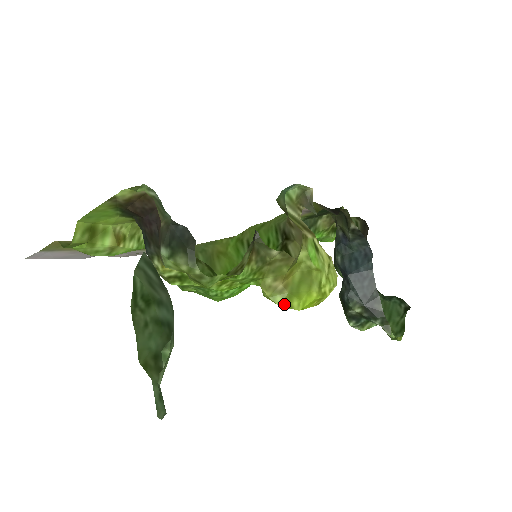
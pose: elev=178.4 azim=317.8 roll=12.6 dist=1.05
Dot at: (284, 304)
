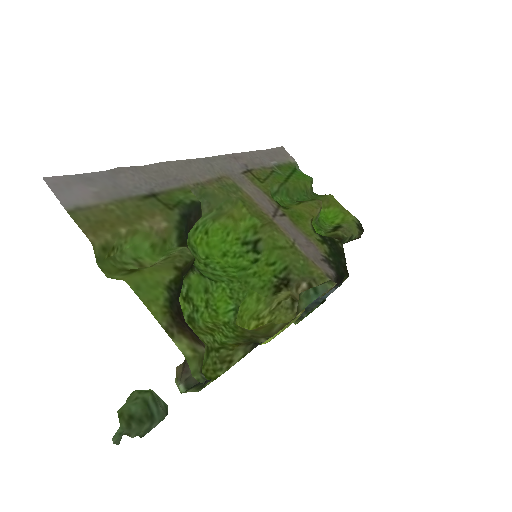
Dot at: occluded
